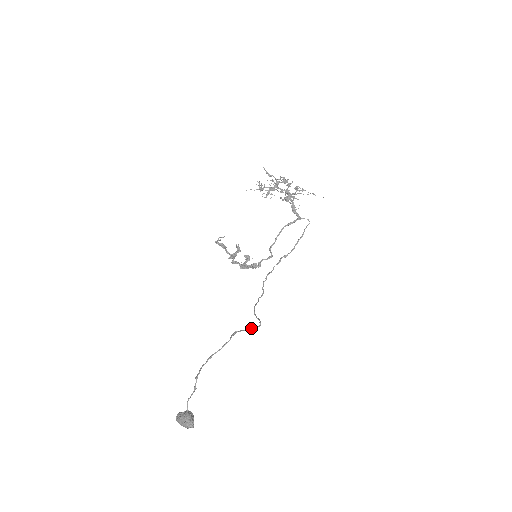
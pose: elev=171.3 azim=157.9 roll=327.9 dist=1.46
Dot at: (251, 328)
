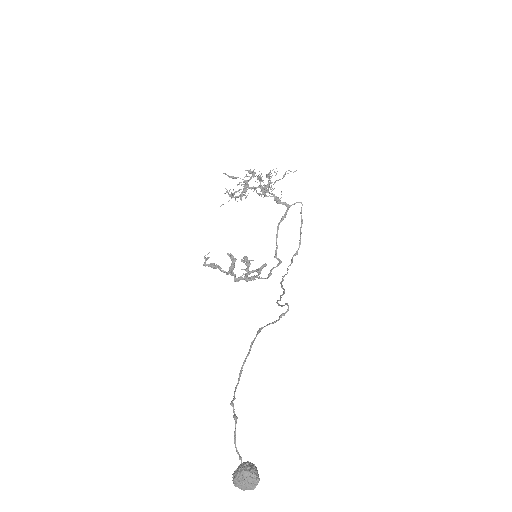
Dot at: (280, 317)
